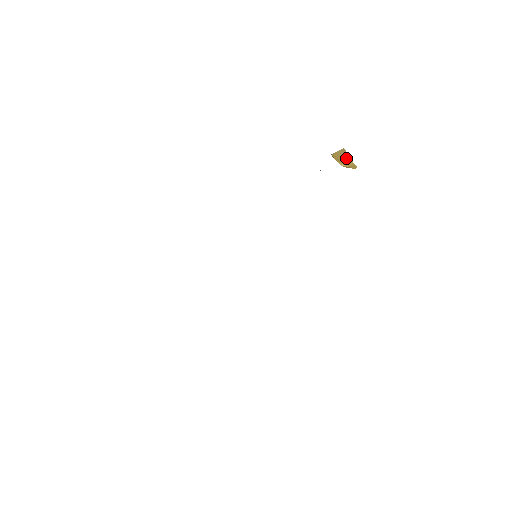
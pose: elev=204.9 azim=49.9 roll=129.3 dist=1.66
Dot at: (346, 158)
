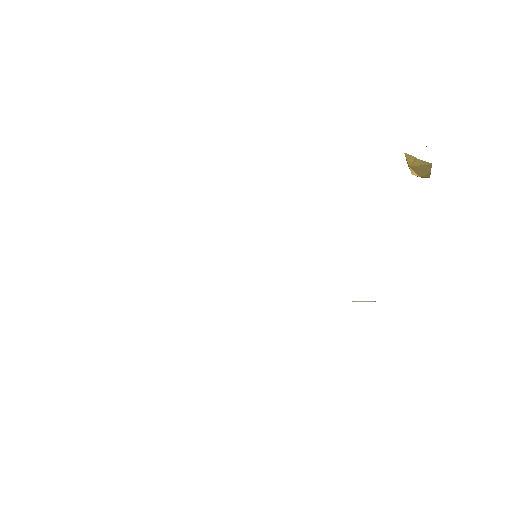
Dot at: (425, 171)
